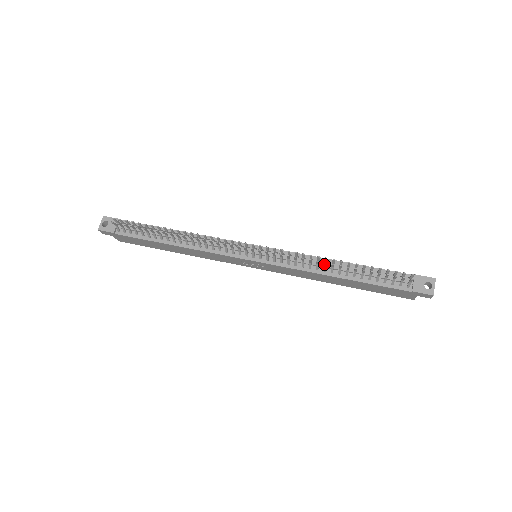
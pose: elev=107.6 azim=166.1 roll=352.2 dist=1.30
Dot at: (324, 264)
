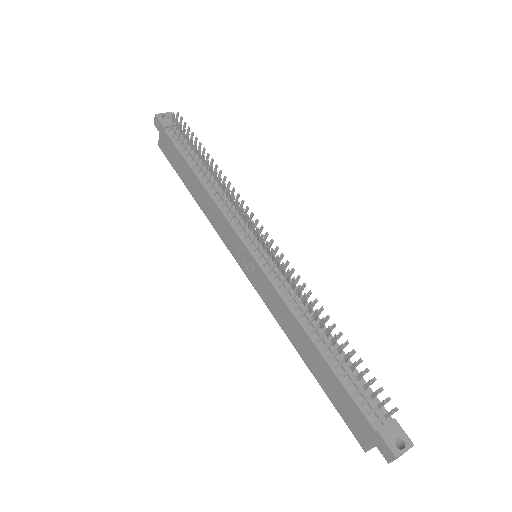
Dot at: (314, 313)
